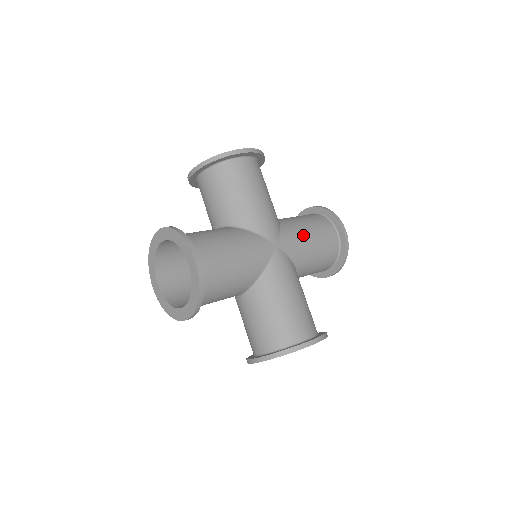
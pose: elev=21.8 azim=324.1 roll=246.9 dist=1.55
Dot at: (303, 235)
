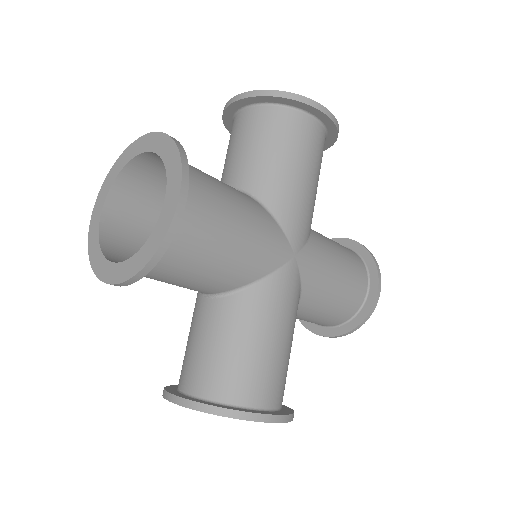
Dot at: (331, 264)
